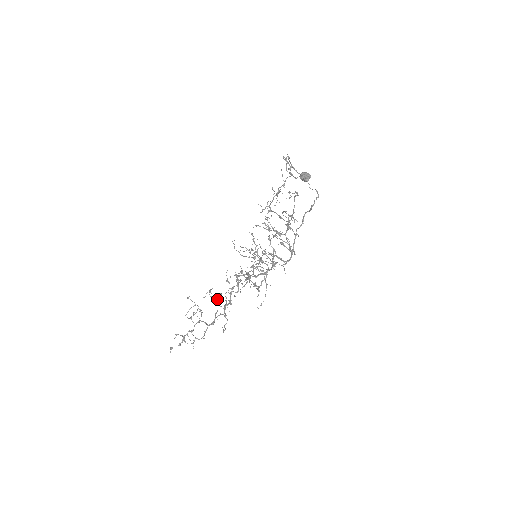
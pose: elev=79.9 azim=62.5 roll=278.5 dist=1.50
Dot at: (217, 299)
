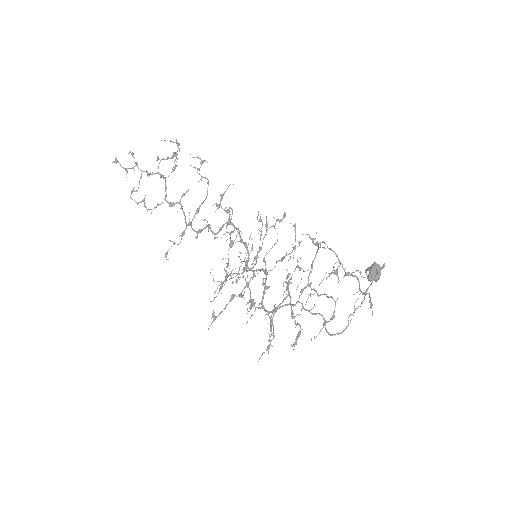
Dot at: occluded
